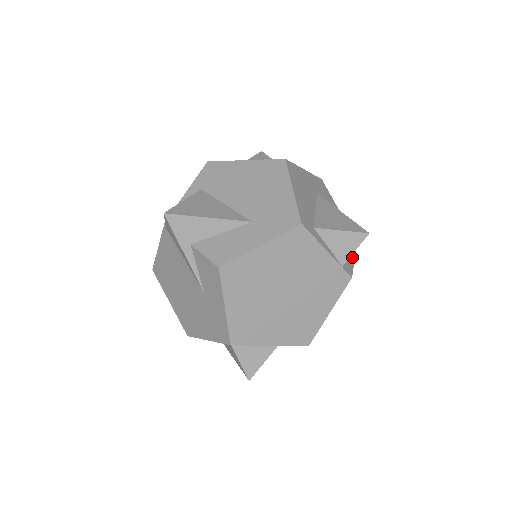
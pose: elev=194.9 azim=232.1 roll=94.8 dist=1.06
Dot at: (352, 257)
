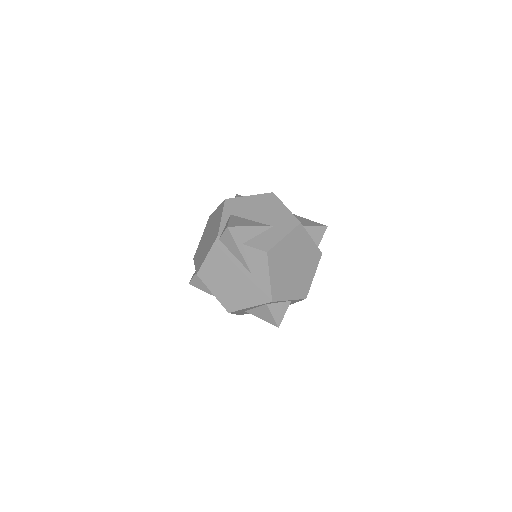
Dot at: occluded
